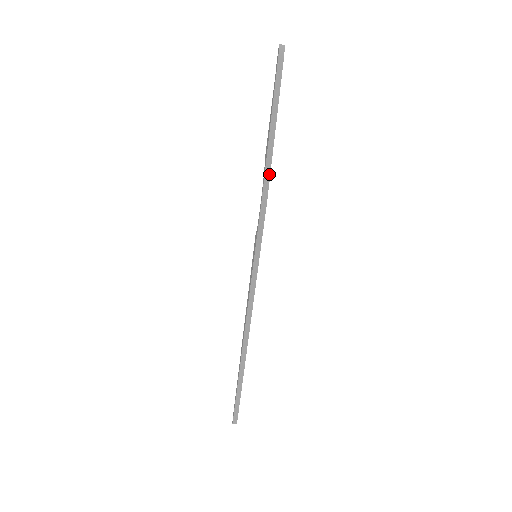
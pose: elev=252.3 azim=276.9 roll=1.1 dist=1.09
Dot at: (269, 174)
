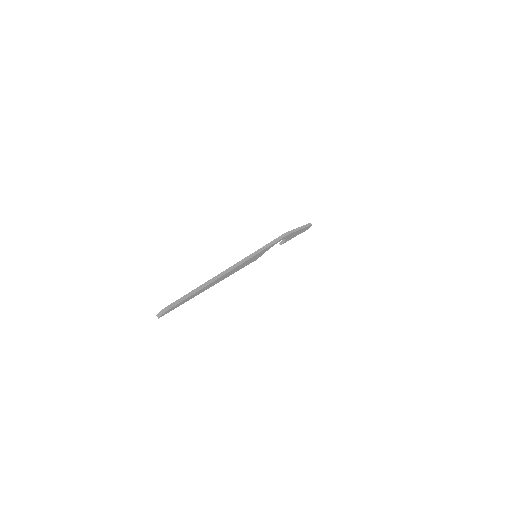
Dot at: (293, 232)
